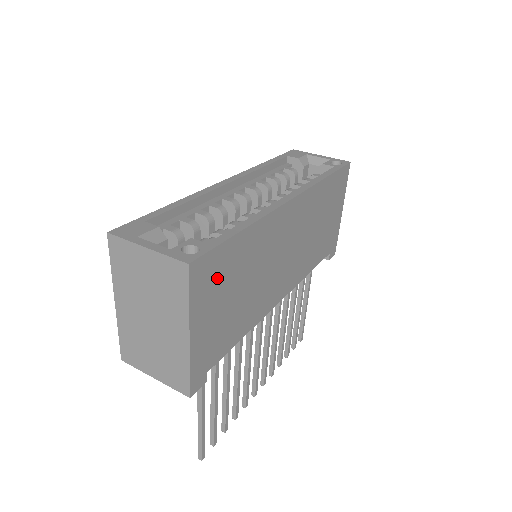
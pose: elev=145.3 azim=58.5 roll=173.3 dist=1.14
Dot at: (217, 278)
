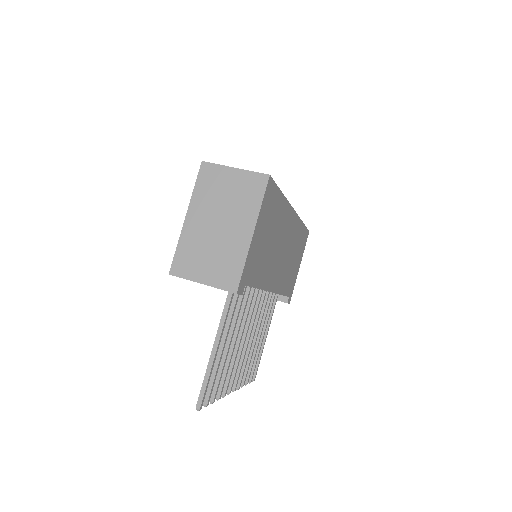
Dot at: (270, 209)
